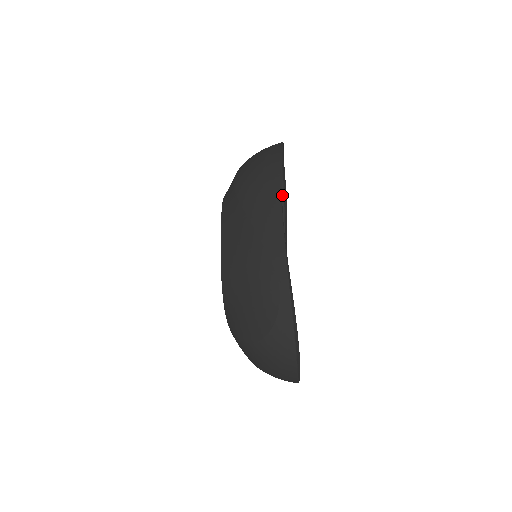
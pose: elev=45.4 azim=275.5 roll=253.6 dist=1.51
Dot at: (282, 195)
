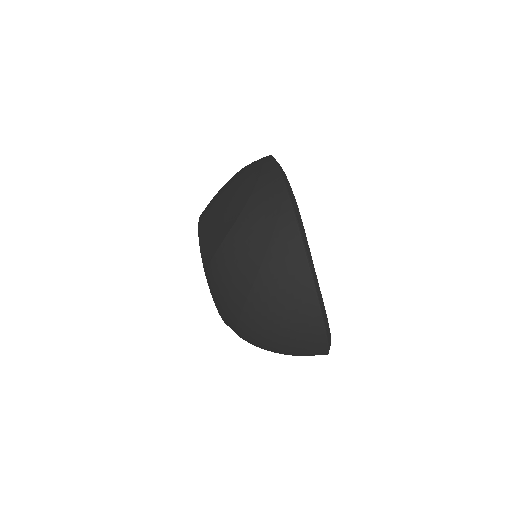
Dot at: occluded
